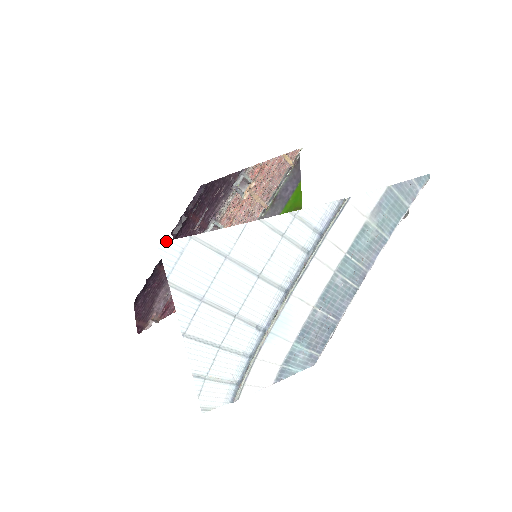
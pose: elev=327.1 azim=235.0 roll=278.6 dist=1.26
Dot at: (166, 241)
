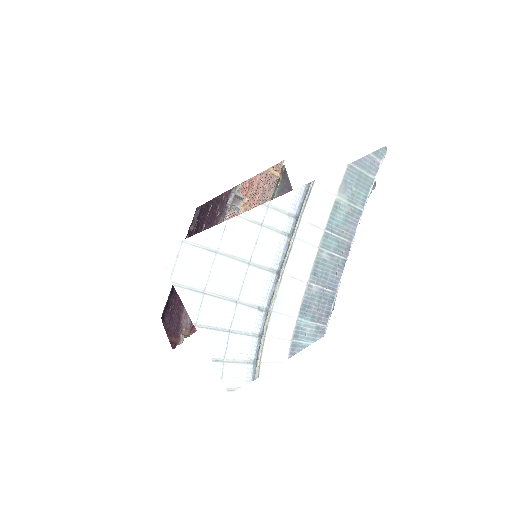
Dot at: (163, 249)
